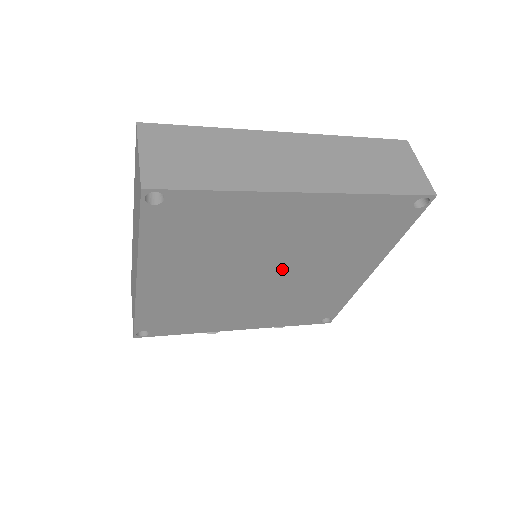
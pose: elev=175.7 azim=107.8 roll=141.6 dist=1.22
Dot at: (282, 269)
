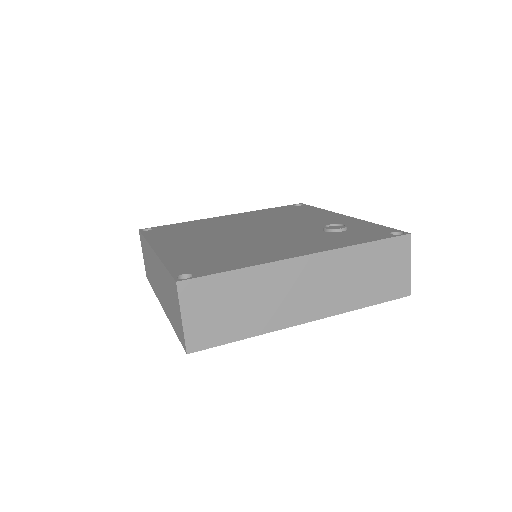
Dot at: occluded
